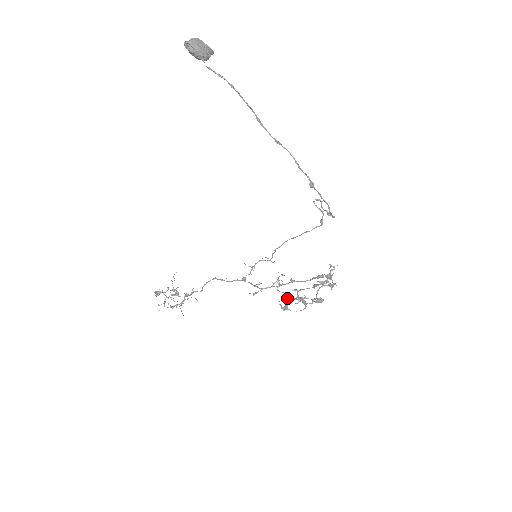
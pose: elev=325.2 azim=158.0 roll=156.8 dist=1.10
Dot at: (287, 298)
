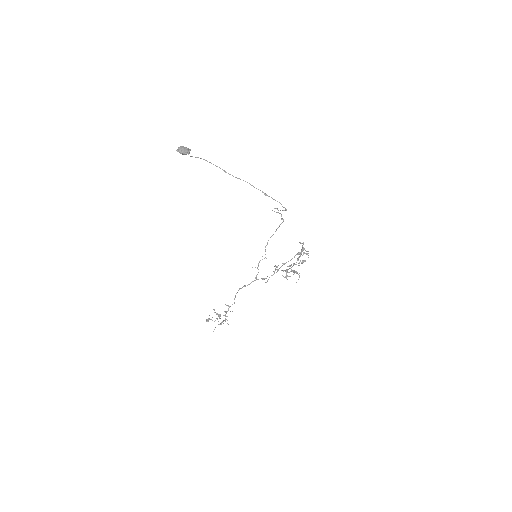
Dot at: occluded
